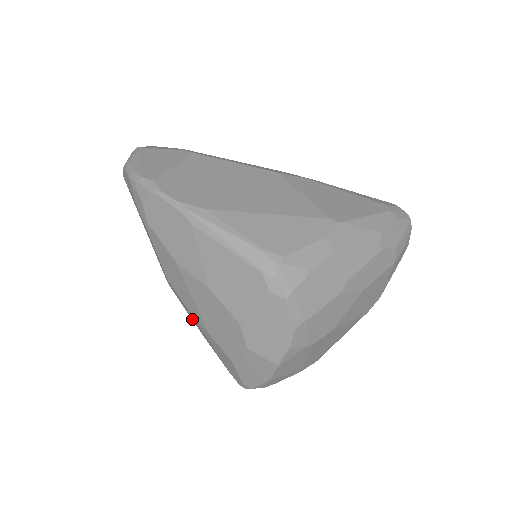
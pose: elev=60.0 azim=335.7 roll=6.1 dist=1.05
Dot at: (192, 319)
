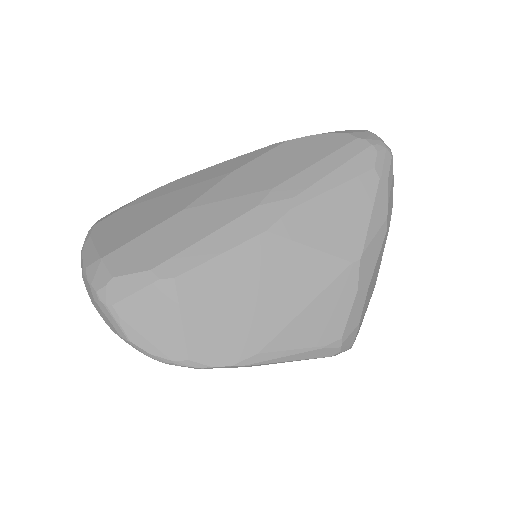
Dot at: occluded
